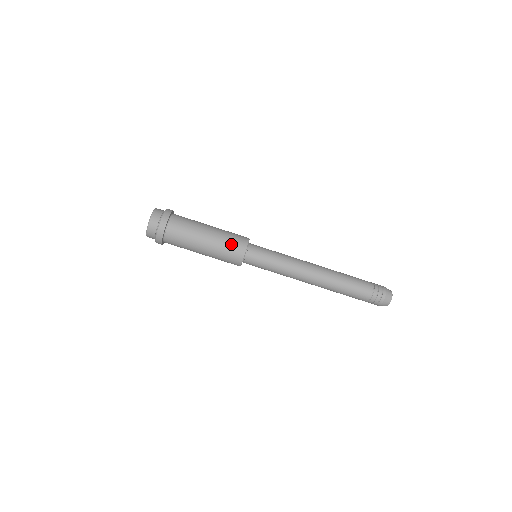
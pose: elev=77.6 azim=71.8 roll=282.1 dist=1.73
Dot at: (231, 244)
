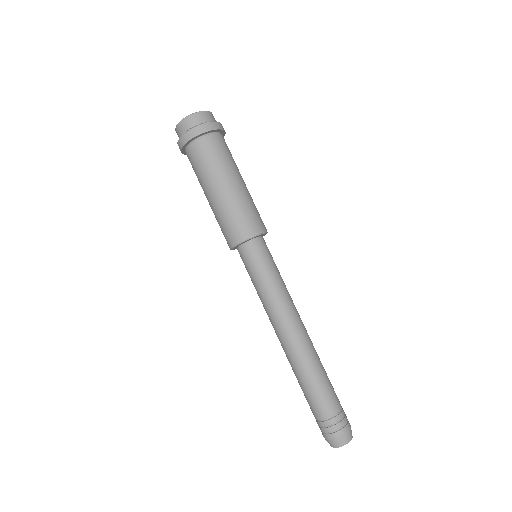
Dot at: (237, 219)
